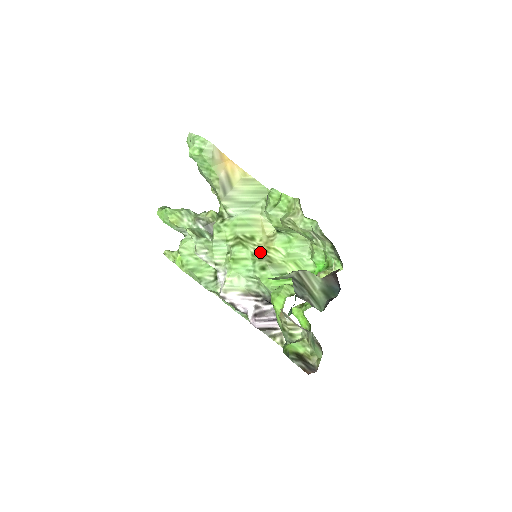
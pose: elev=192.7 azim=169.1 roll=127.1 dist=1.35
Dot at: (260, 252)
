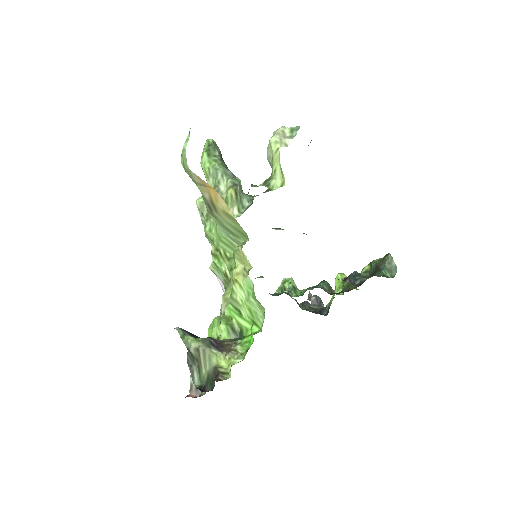
Dot at: (229, 277)
